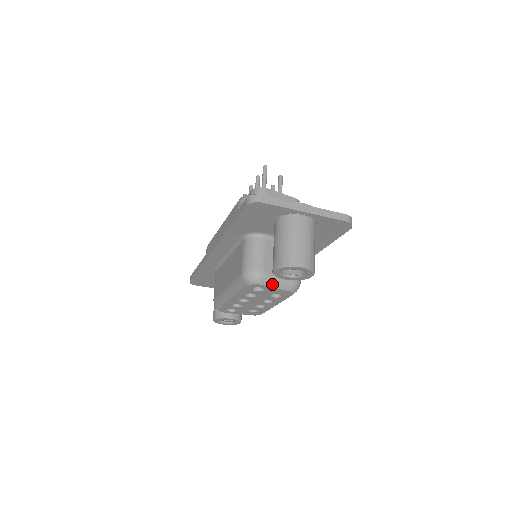
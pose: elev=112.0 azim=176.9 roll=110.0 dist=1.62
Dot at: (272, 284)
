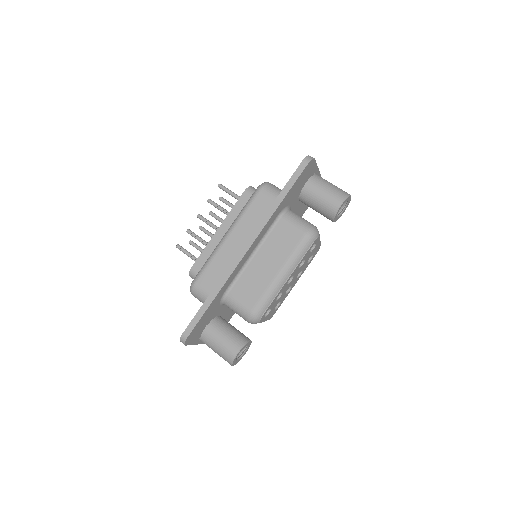
Dot at: occluded
